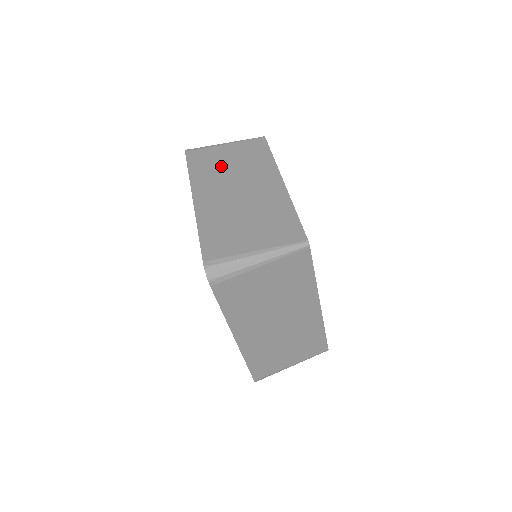
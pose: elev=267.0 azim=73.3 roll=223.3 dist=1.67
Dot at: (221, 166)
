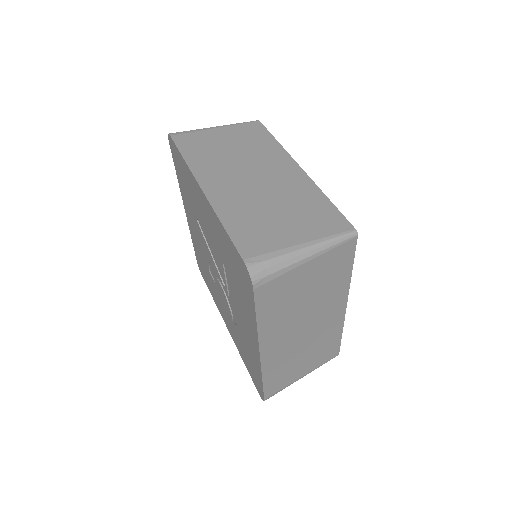
Dot at: (221, 151)
